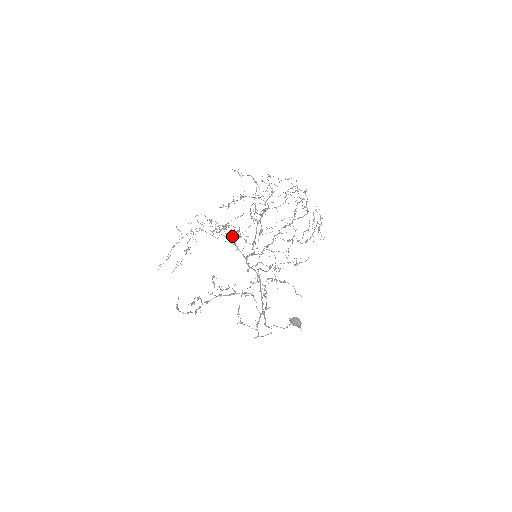
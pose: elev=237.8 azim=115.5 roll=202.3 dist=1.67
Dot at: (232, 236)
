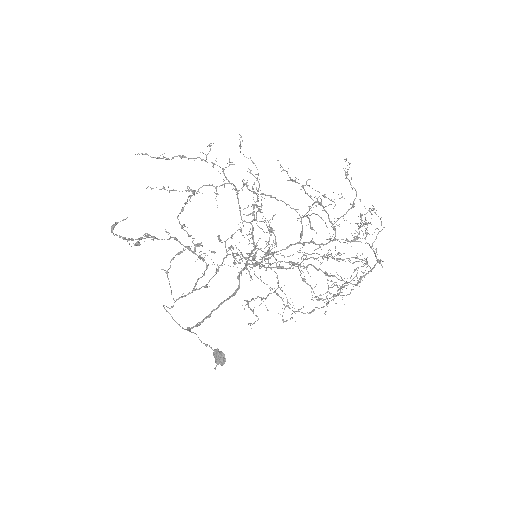
Dot at: occluded
